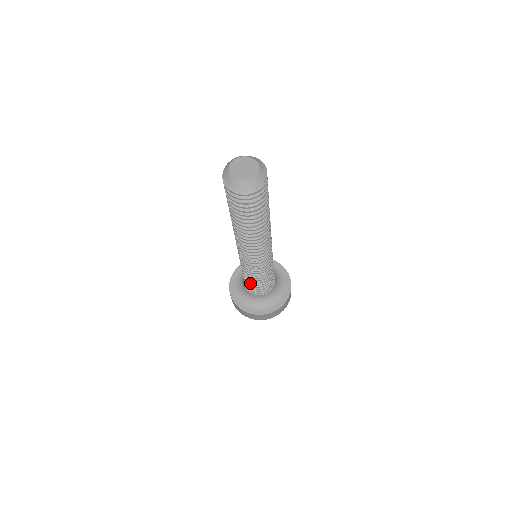
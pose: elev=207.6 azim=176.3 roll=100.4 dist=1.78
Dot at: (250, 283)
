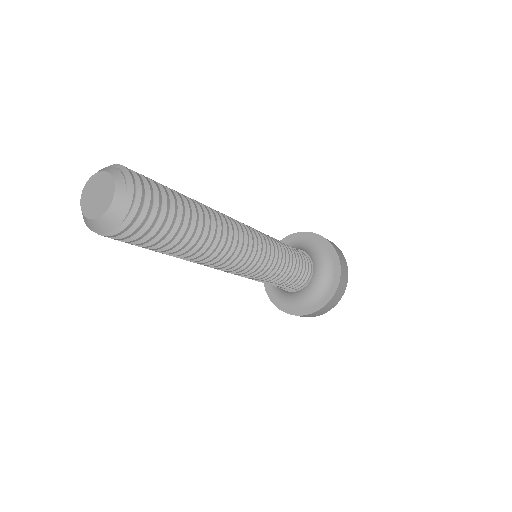
Dot at: occluded
